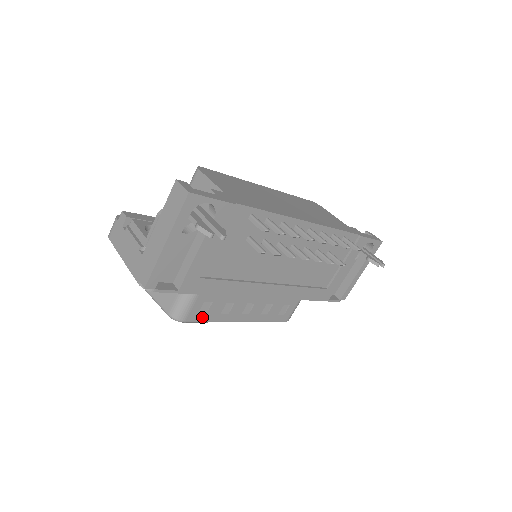
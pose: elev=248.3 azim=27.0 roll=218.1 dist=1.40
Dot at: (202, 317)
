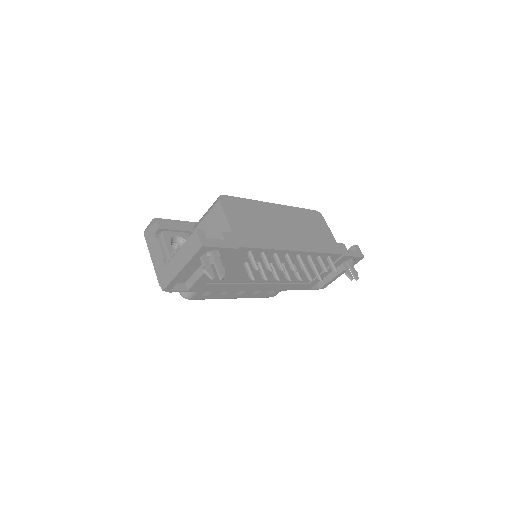
Dot at: (205, 297)
